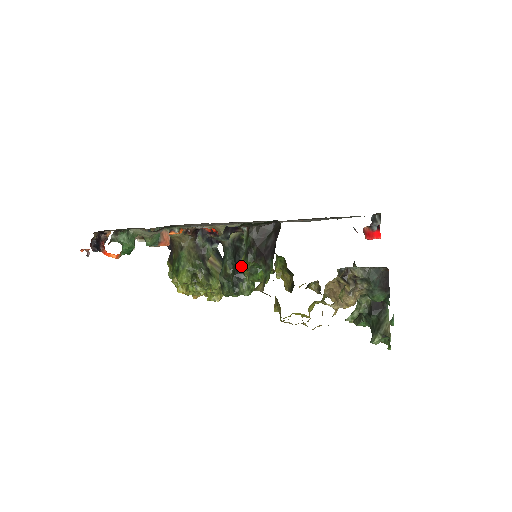
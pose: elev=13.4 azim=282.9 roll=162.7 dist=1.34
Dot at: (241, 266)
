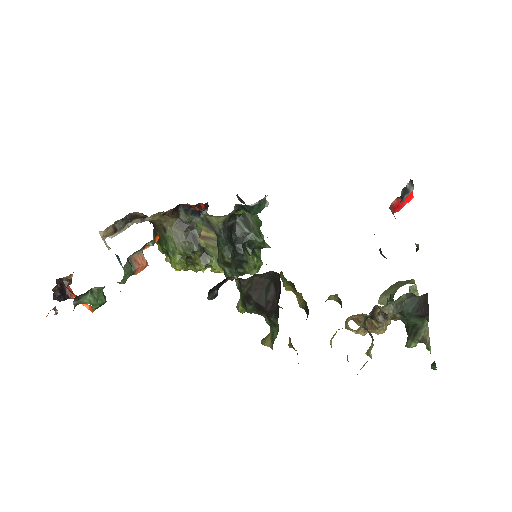
Dot at: (240, 311)
